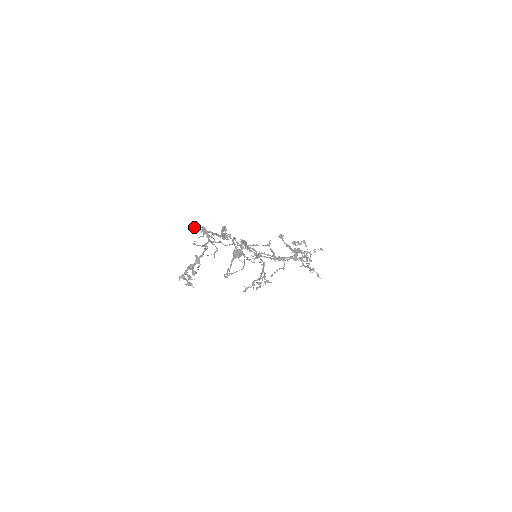
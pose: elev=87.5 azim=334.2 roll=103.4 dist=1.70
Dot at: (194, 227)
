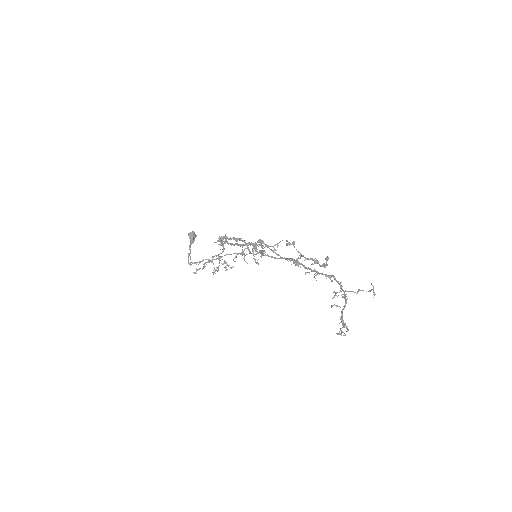
Dot at: (329, 277)
